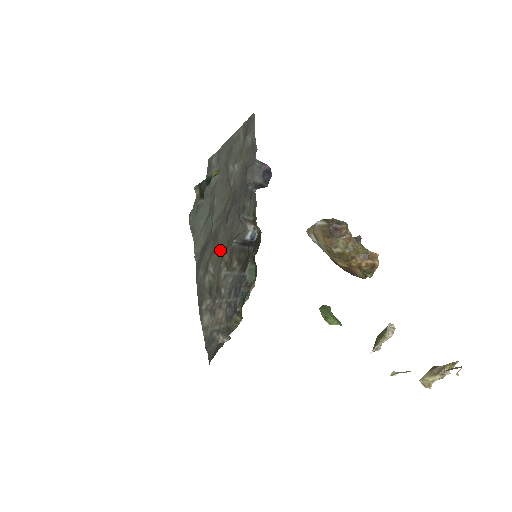
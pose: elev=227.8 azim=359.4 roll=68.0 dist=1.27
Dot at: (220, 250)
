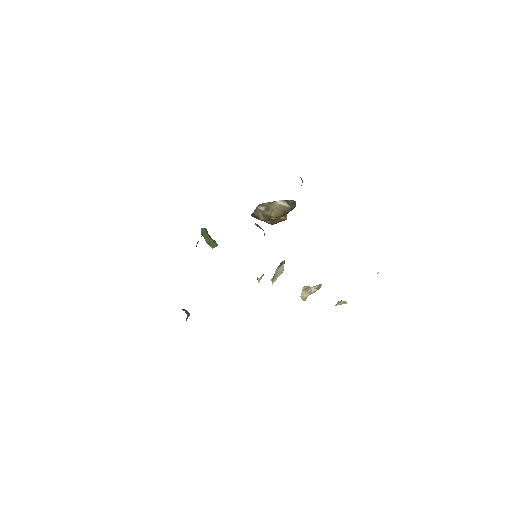
Dot at: occluded
